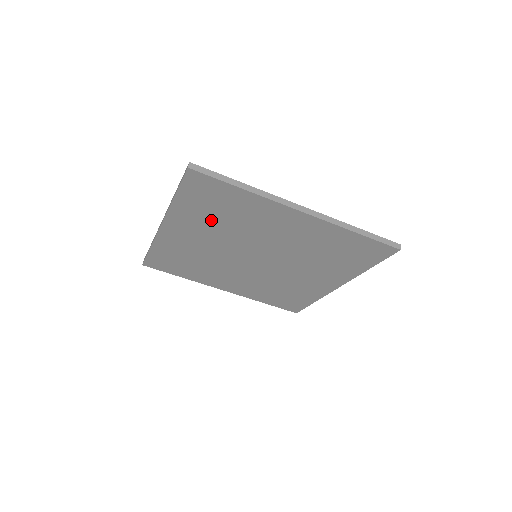
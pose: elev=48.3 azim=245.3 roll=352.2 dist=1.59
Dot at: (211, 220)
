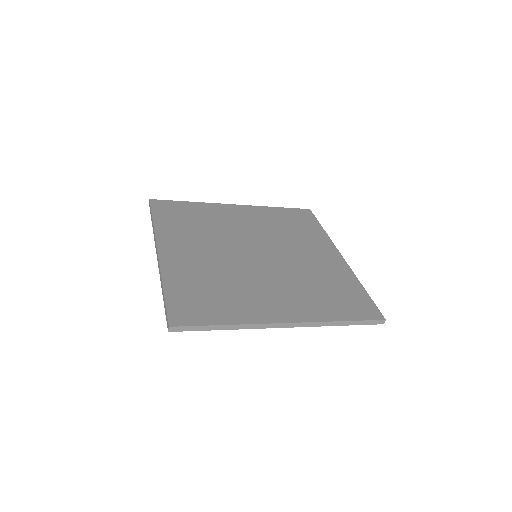
Dot at: occluded
